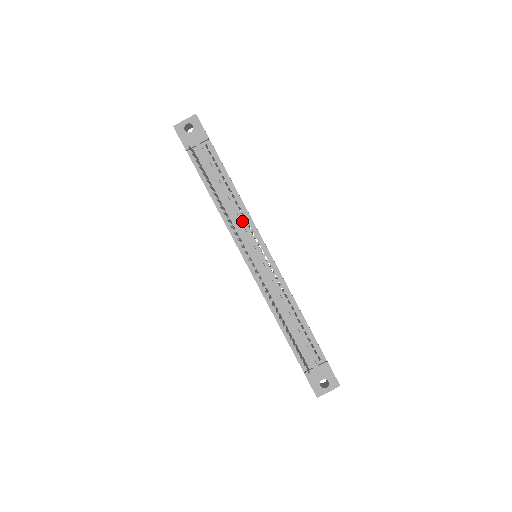
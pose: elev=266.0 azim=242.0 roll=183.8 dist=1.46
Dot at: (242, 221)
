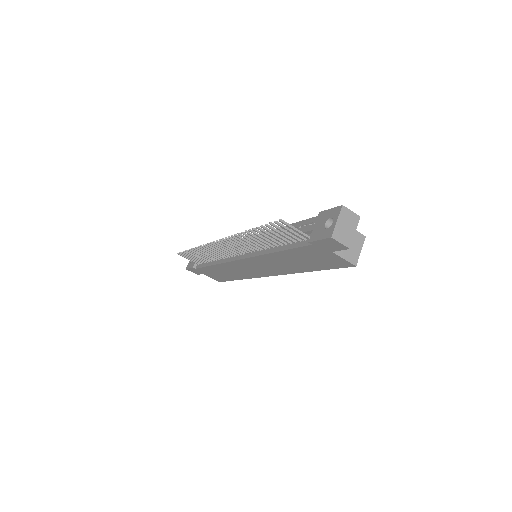
Dot at: occluded
